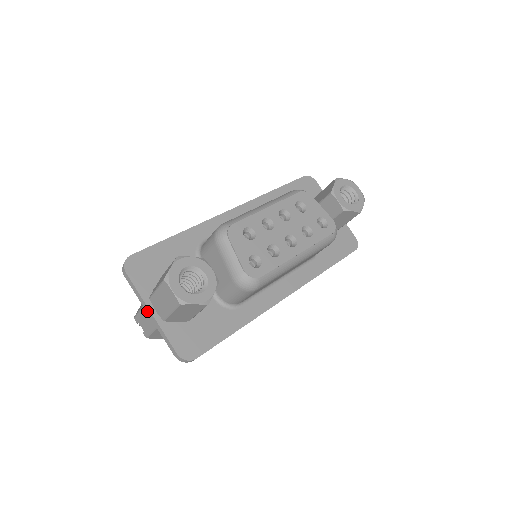
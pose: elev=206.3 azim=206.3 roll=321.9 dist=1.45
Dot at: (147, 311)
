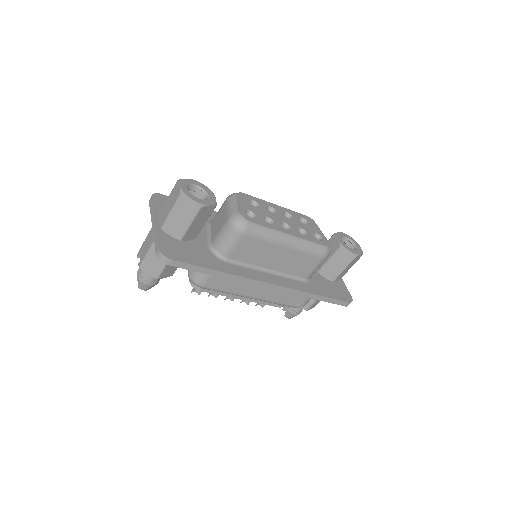
Dot at: (153, 223)
